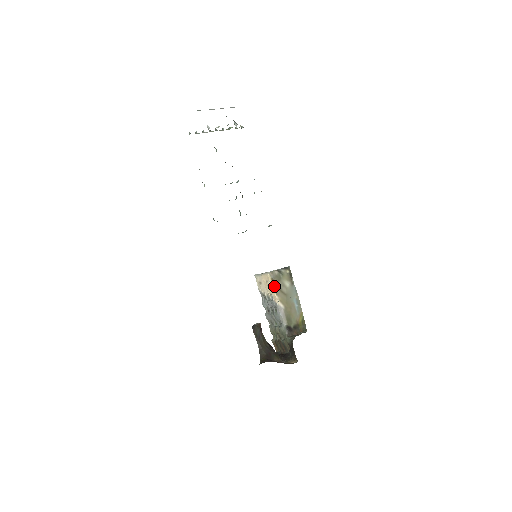
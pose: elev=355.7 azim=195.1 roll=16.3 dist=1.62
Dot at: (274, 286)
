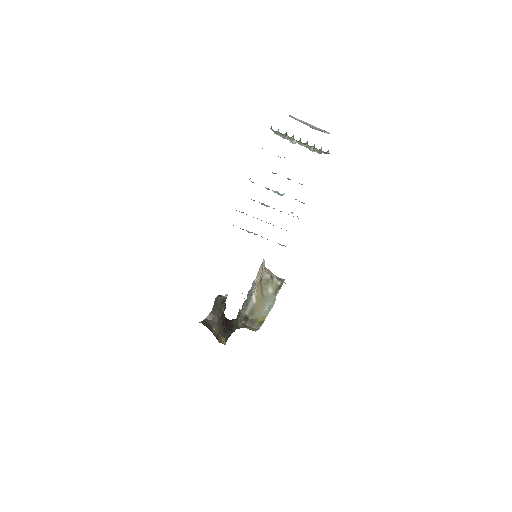
Dot at: (259, 284)
